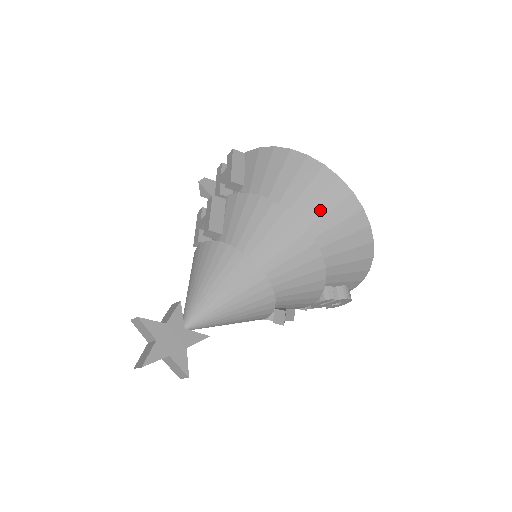
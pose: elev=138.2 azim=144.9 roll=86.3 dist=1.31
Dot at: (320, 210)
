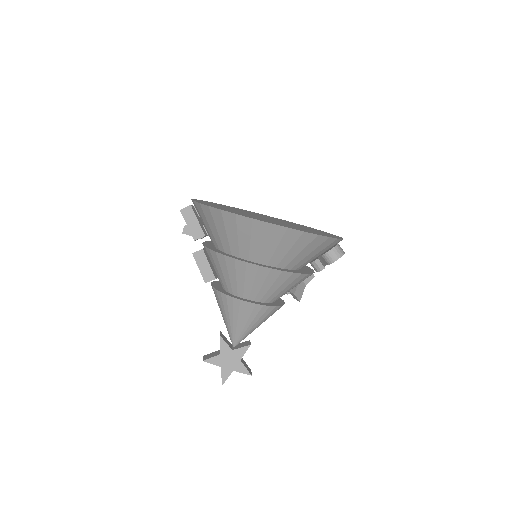
Dot at: (258, 244)
